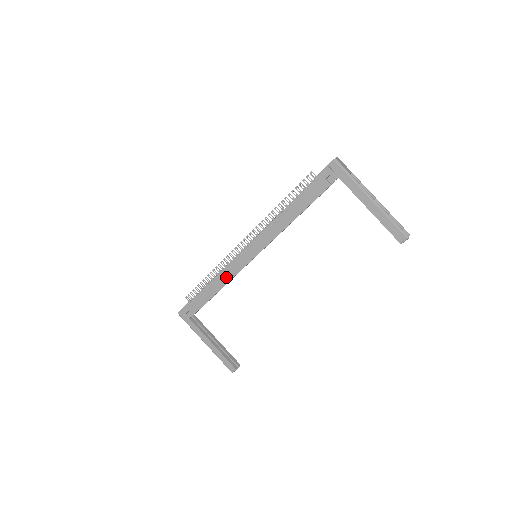
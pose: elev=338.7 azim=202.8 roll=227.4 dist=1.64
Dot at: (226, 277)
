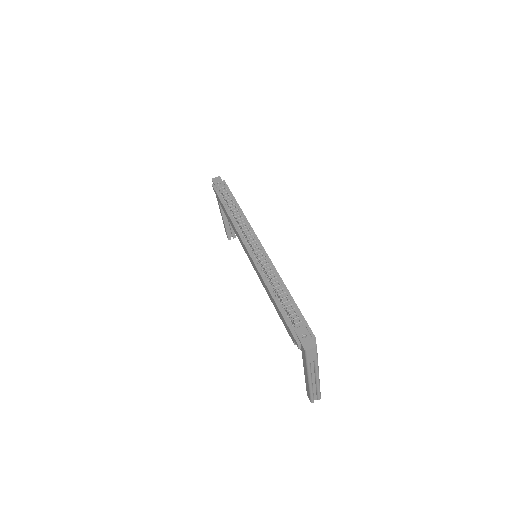
Dot at: (235, 231)
